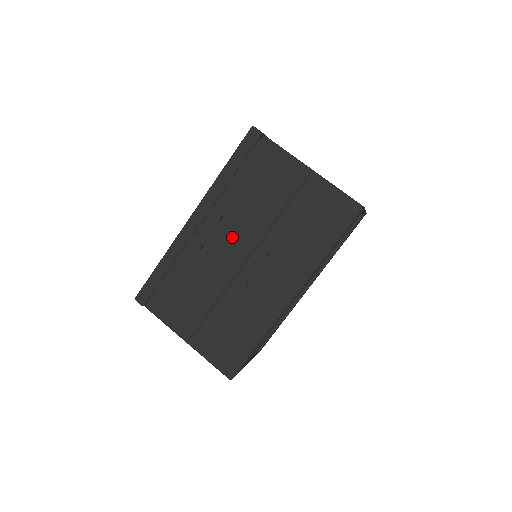
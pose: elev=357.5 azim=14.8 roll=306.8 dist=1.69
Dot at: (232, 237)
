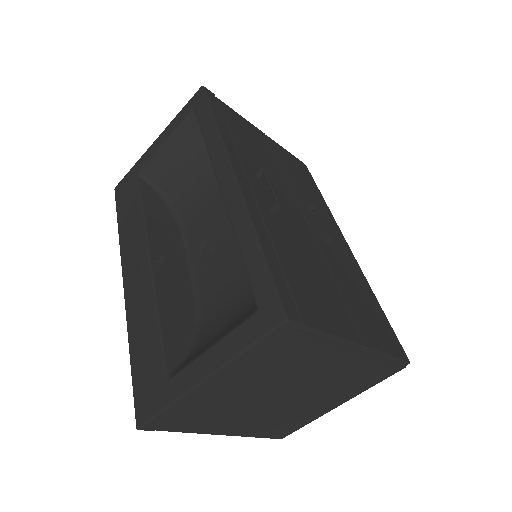
Dot at: (279, 196)
